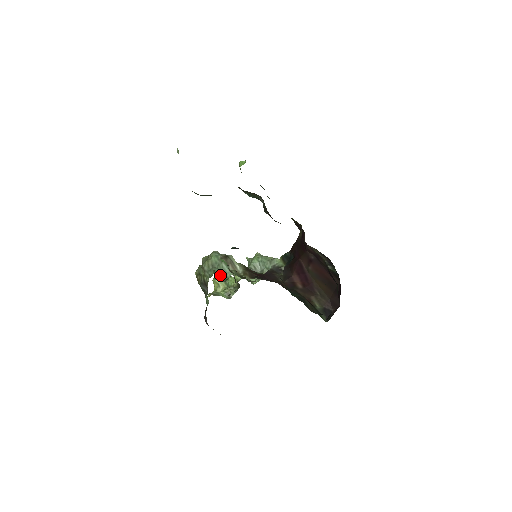
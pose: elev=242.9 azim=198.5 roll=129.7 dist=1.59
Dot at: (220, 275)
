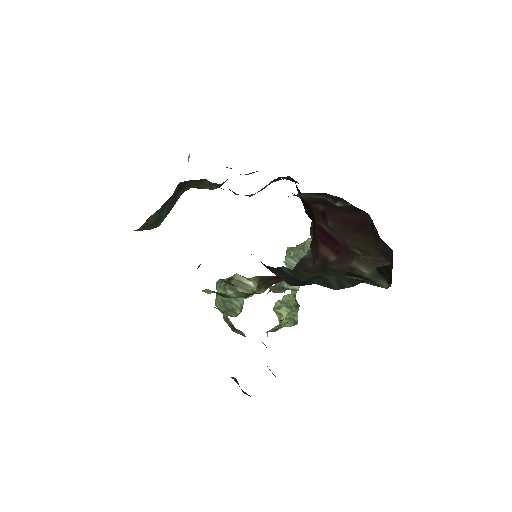
Dot at: (233, 308)
